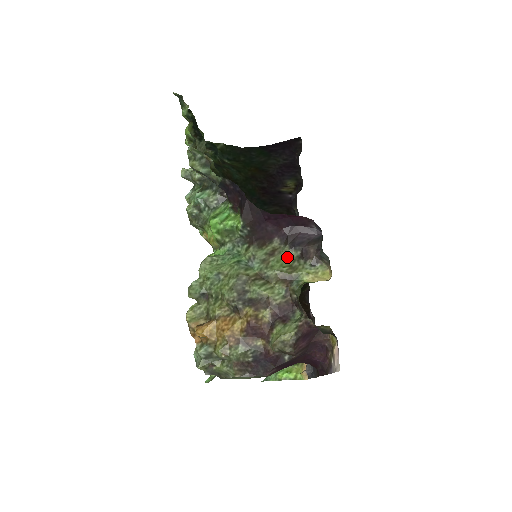
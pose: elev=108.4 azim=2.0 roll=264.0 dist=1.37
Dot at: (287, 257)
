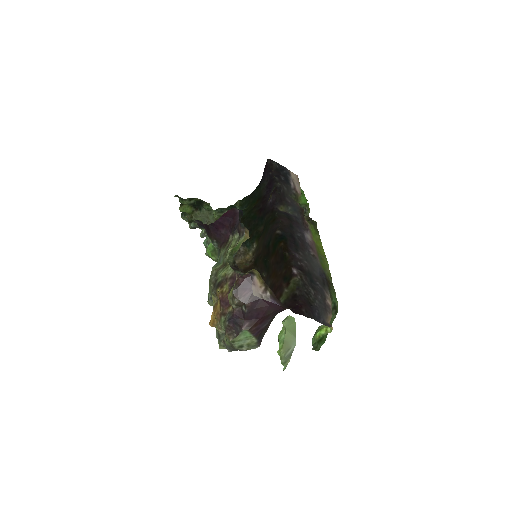
Dot at: (232, 242)
